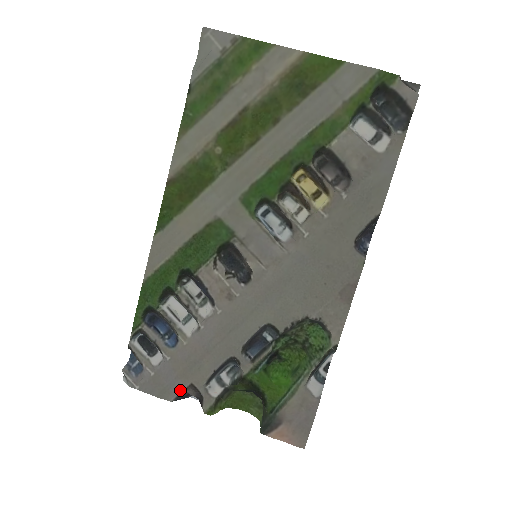
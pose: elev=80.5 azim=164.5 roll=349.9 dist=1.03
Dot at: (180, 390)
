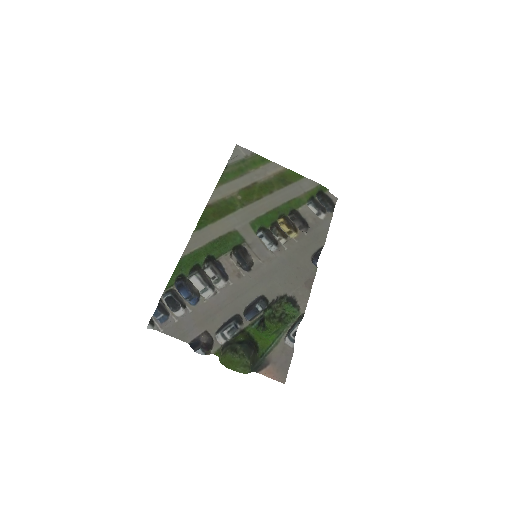
Dot at: (196, 335)
